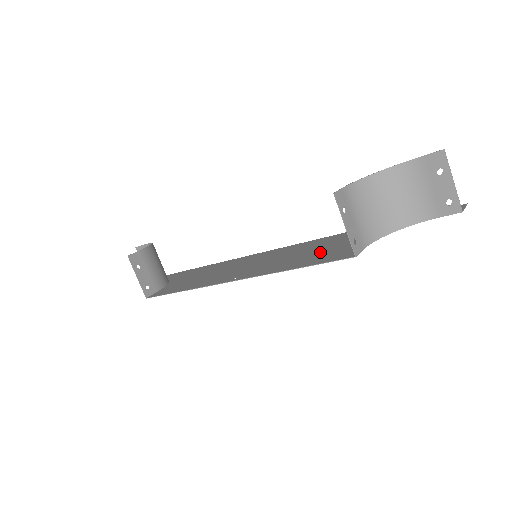
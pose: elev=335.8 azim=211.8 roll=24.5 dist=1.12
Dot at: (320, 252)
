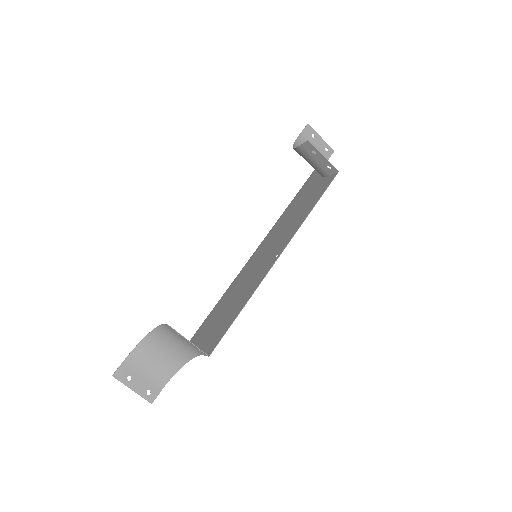
Dot at: (302, 207)
